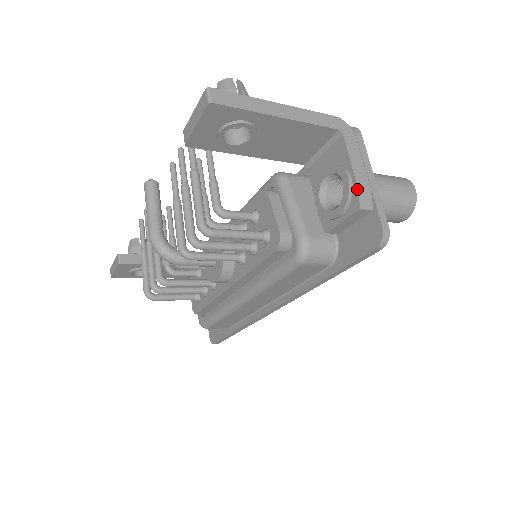
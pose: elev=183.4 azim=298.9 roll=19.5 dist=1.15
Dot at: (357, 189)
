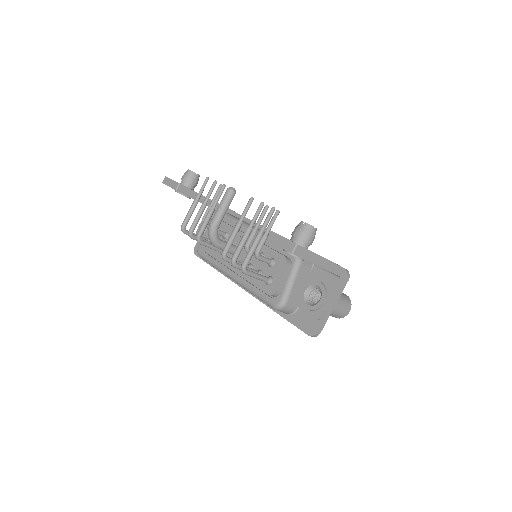
Dot at: (323, 310)
